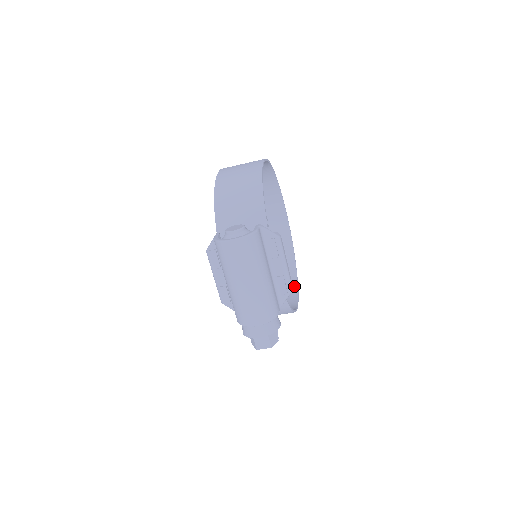
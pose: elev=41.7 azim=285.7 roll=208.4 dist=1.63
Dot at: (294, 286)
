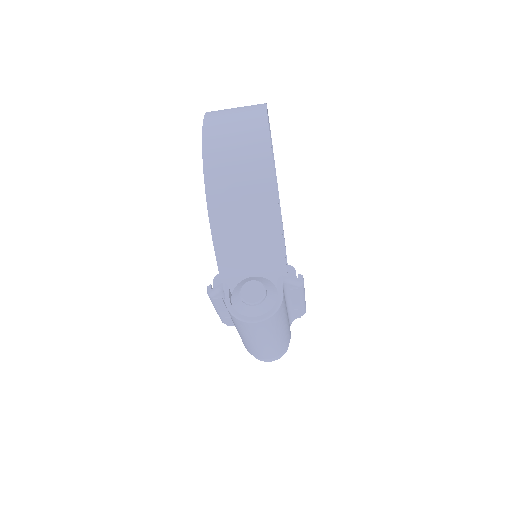
Dot at: occluded
